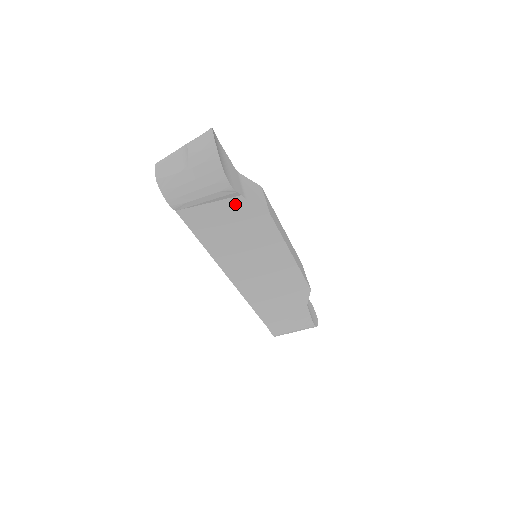
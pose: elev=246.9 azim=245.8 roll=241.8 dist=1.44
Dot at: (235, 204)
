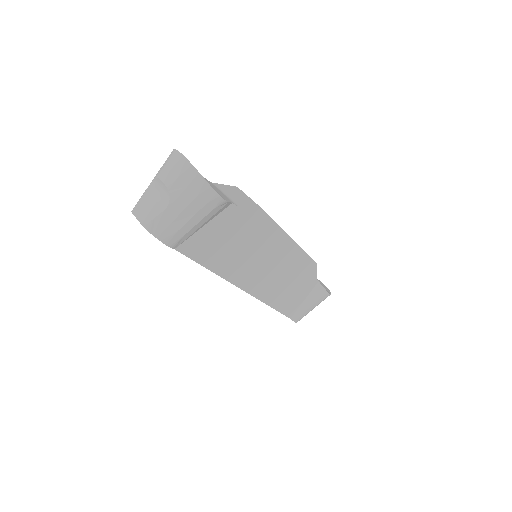
Dot at: (228, 215)
